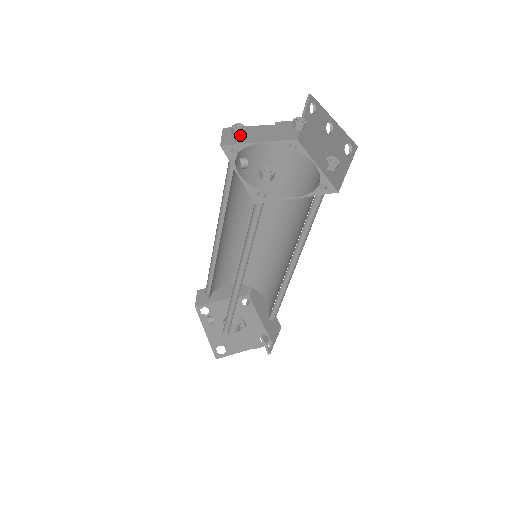
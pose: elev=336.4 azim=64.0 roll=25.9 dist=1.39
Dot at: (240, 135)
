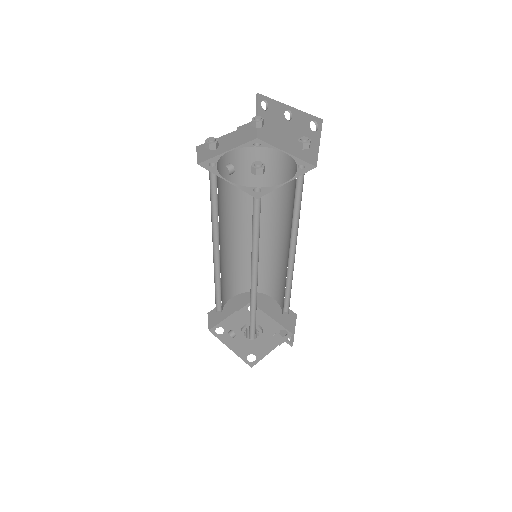
Dot at: (215, 147)
